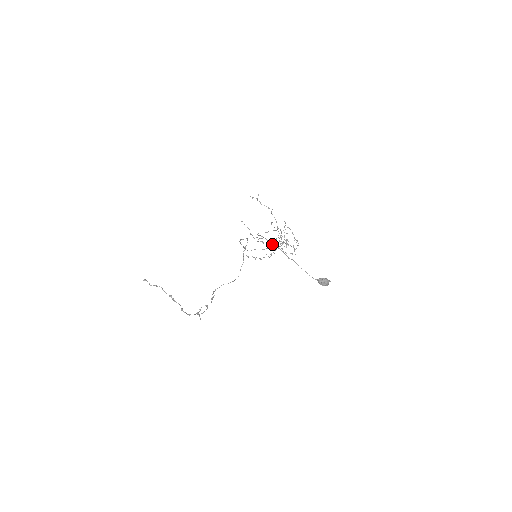
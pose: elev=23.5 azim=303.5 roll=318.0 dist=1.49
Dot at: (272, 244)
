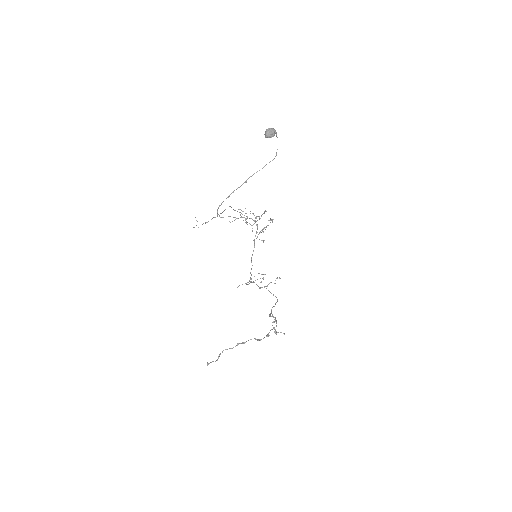
Dot at: (228, 197)
